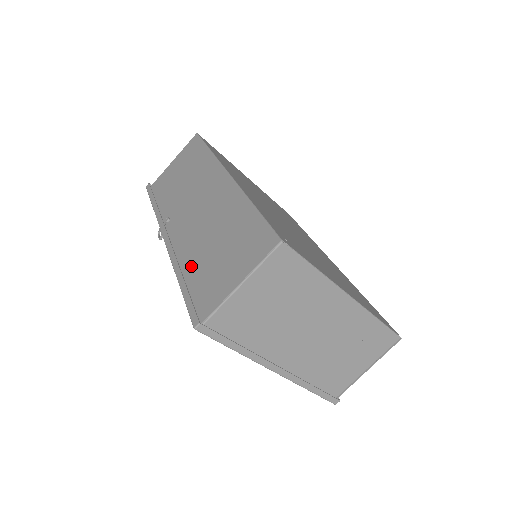
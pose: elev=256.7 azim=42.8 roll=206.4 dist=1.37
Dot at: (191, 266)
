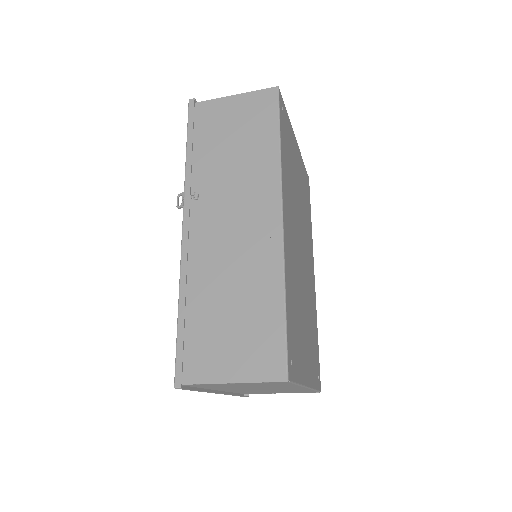
Dot at: (197, 301)
